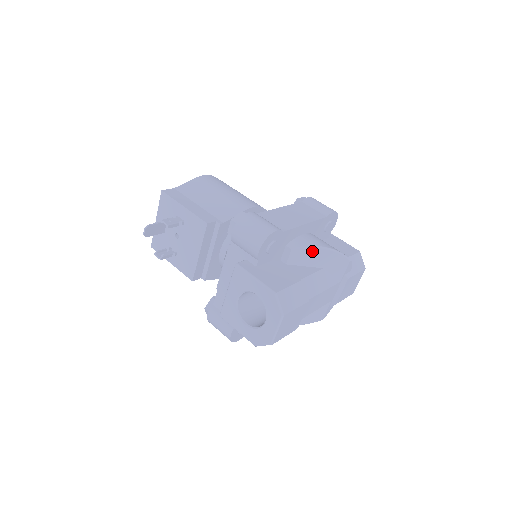
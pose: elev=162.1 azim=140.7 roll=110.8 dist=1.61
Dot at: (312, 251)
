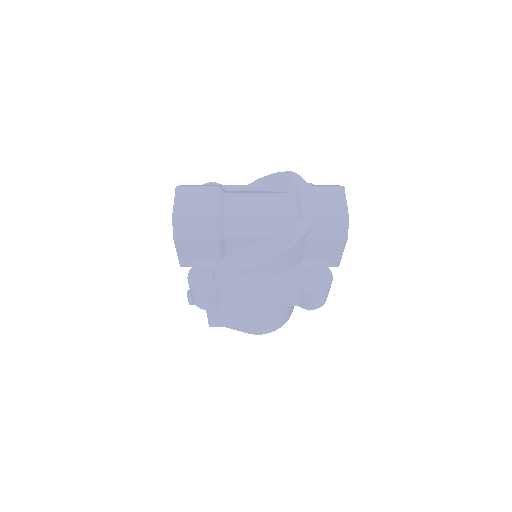
Dot at: (252, 186)
